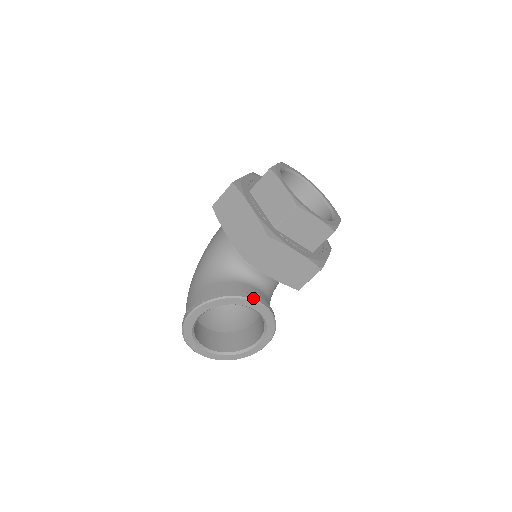
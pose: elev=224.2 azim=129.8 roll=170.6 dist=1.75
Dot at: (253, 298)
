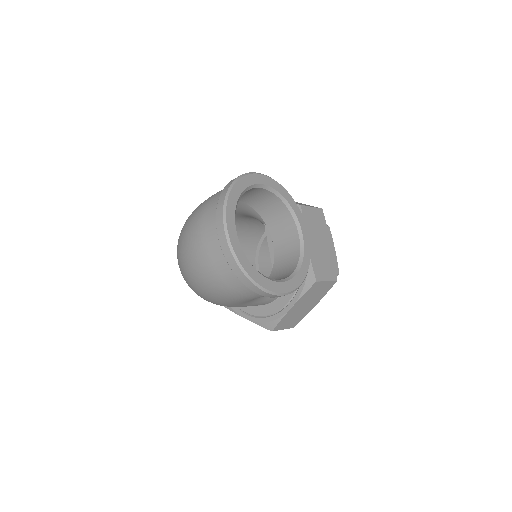
Dot at: (305, 228)
